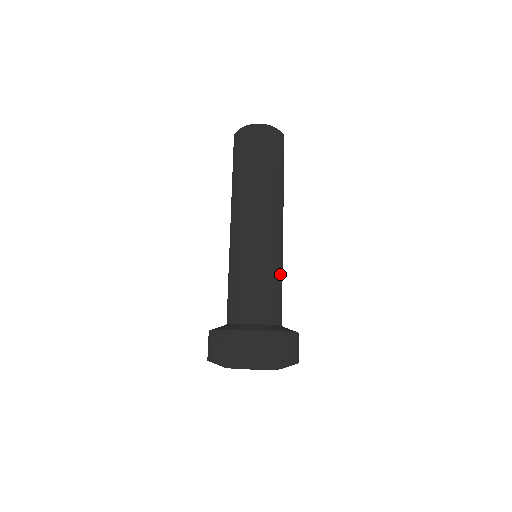
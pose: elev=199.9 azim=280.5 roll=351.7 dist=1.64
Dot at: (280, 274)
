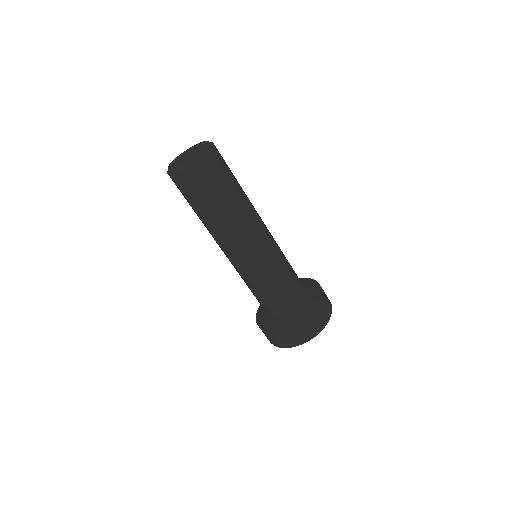
Dot at: (273, 277)
